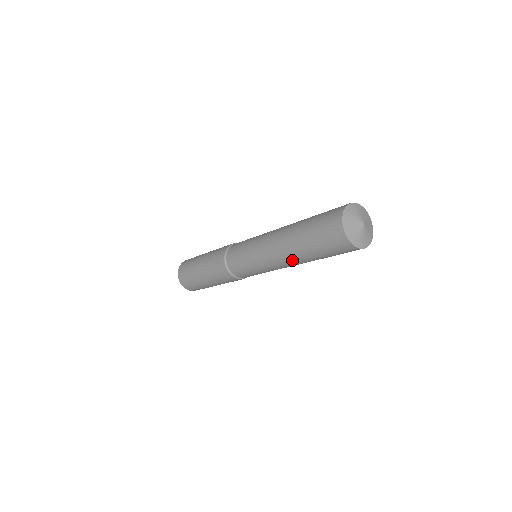
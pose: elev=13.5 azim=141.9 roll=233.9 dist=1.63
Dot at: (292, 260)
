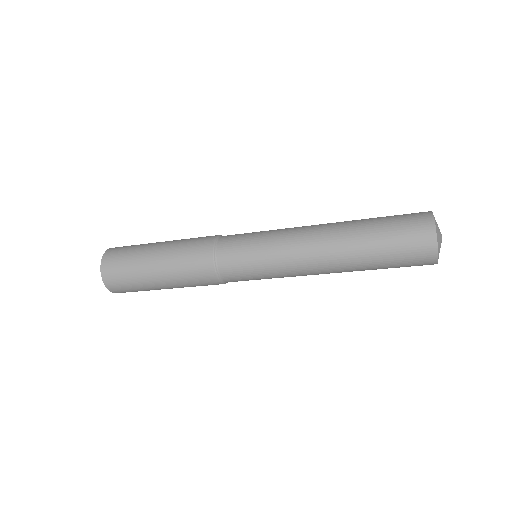
Dot at: (338, 272)
